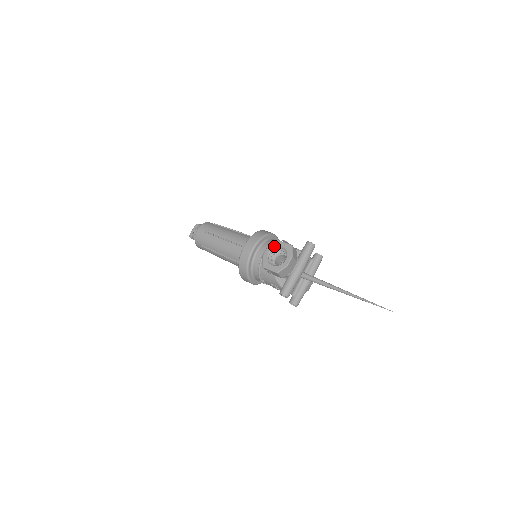
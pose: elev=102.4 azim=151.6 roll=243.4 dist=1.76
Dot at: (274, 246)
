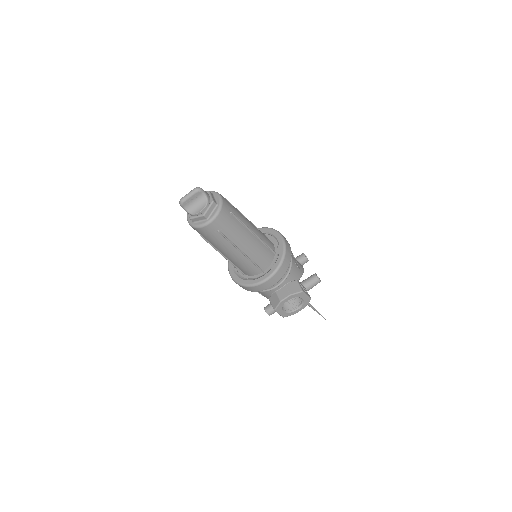
Dot at: occluded
